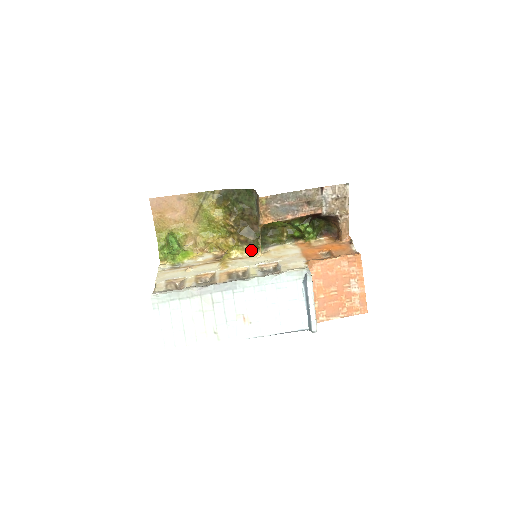
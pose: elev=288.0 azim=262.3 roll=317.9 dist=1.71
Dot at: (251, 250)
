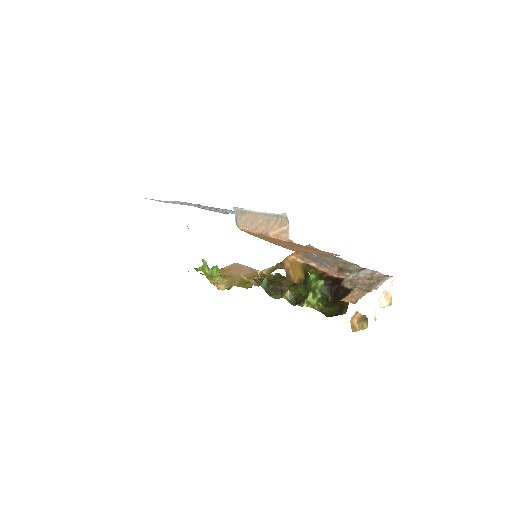
Dot at: (253, 284)
